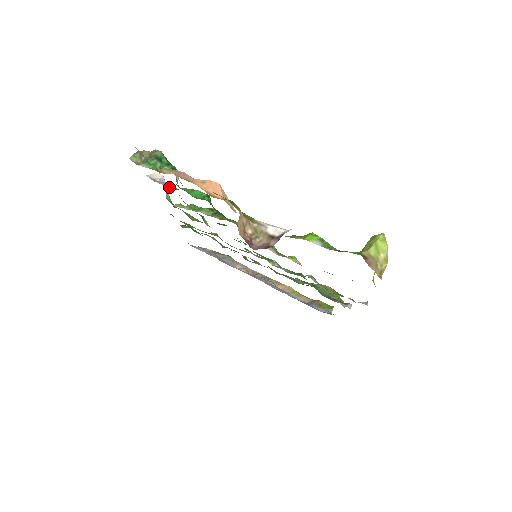
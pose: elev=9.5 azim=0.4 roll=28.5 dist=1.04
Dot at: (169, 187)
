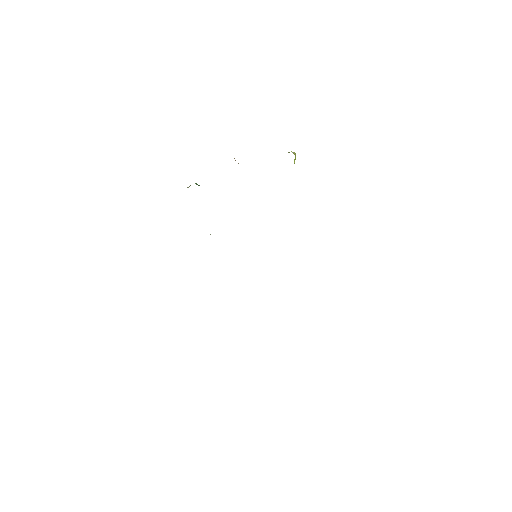
Dot at: occluded
